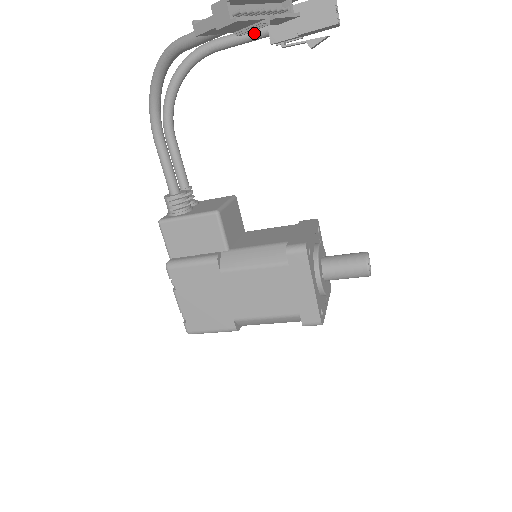
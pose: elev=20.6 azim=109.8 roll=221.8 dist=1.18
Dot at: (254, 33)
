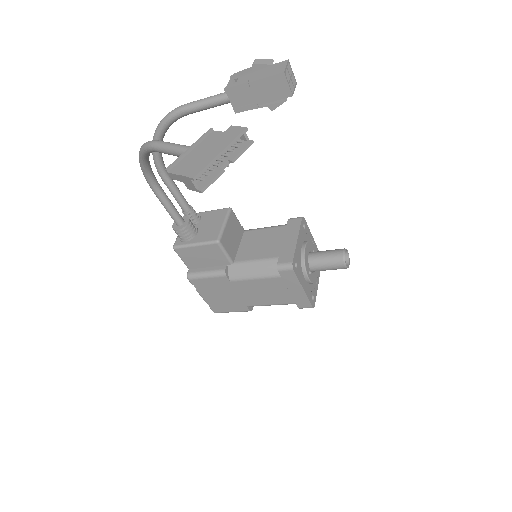
Dot at: (218, 102)
